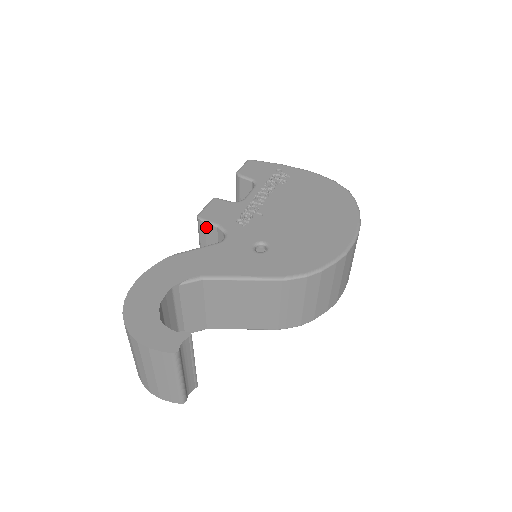
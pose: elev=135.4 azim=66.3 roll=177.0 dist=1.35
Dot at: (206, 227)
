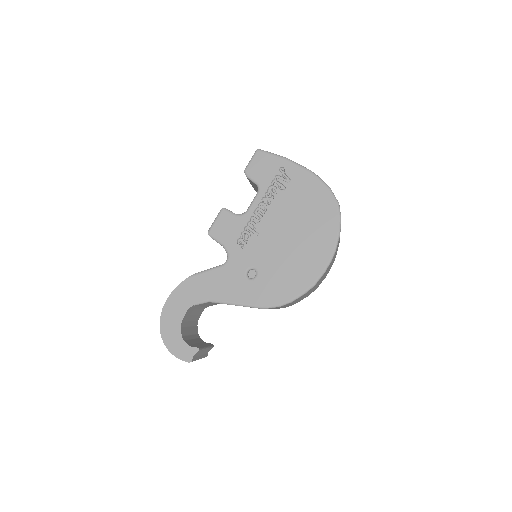
Dot at: occluded
